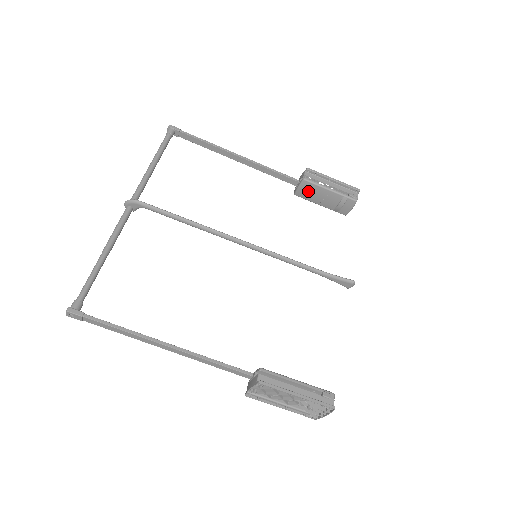
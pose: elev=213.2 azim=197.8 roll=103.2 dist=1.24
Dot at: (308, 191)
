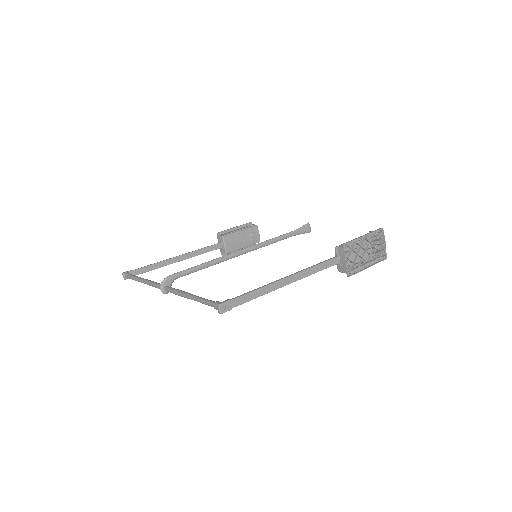
Dot at: (231, 243)
